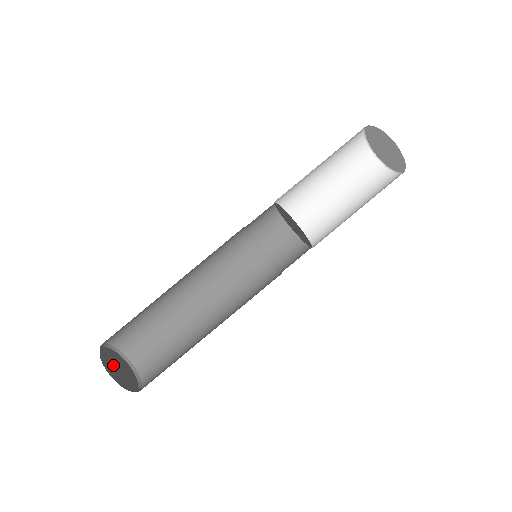
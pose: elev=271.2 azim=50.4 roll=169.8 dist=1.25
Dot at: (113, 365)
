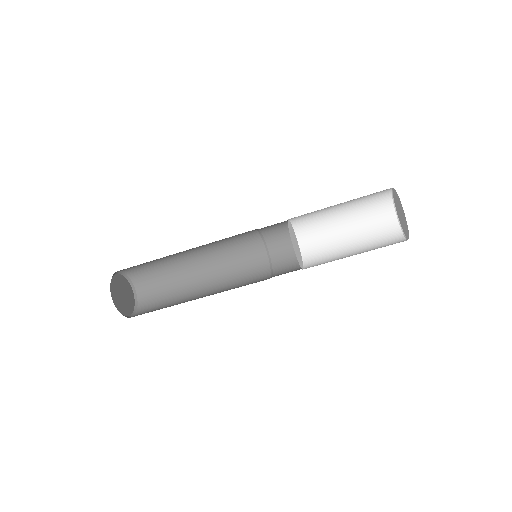
Dot at: (119, 289)
